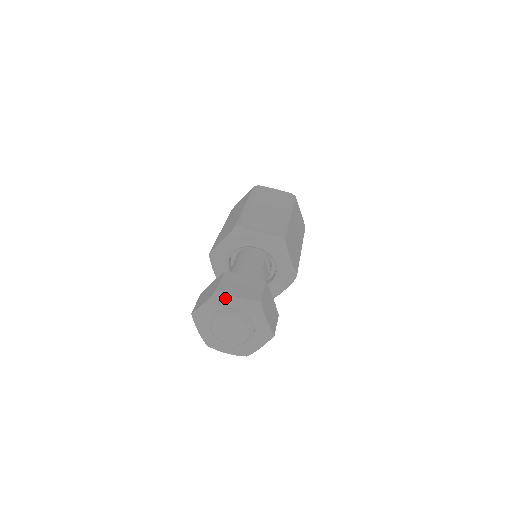
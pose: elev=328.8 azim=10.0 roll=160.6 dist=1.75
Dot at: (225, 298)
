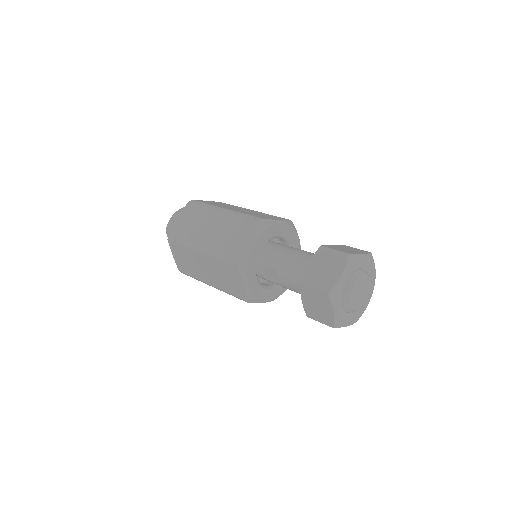
Dot at: (356, 259)
